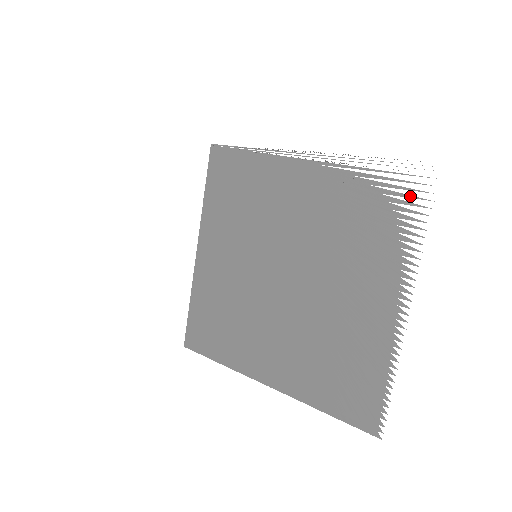
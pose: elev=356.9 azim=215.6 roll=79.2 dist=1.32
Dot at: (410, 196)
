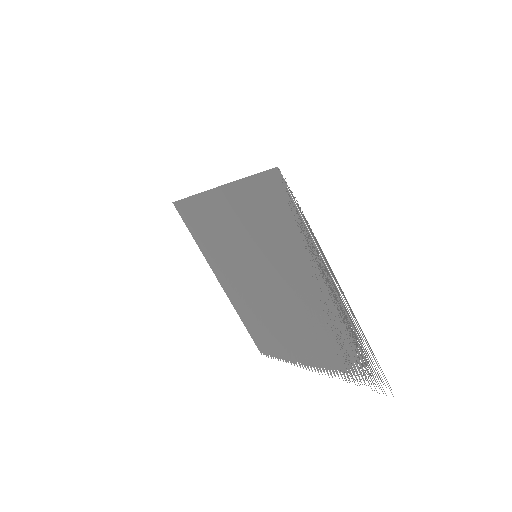
Dot at: occluded
